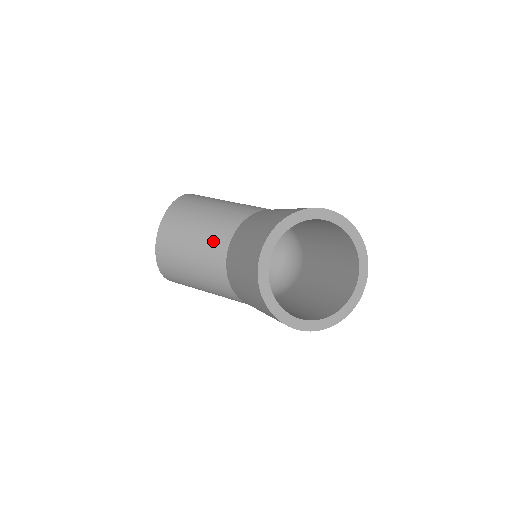
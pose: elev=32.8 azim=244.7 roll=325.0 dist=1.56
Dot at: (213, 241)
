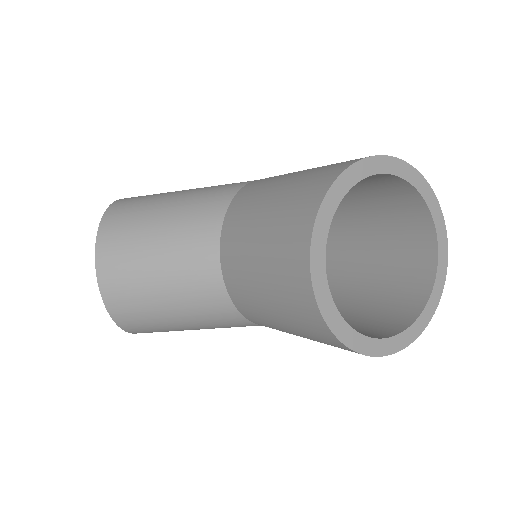
Dot at: (192, 263)
